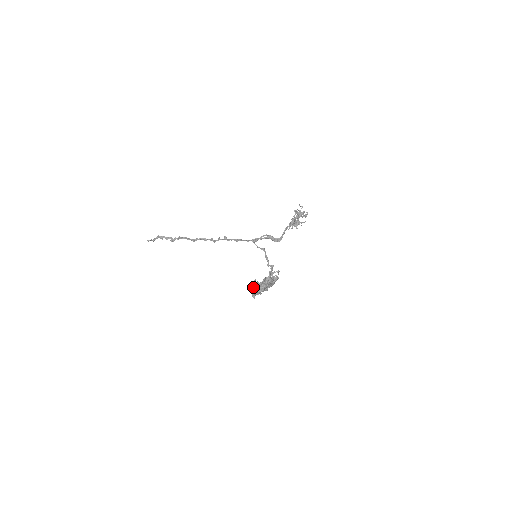
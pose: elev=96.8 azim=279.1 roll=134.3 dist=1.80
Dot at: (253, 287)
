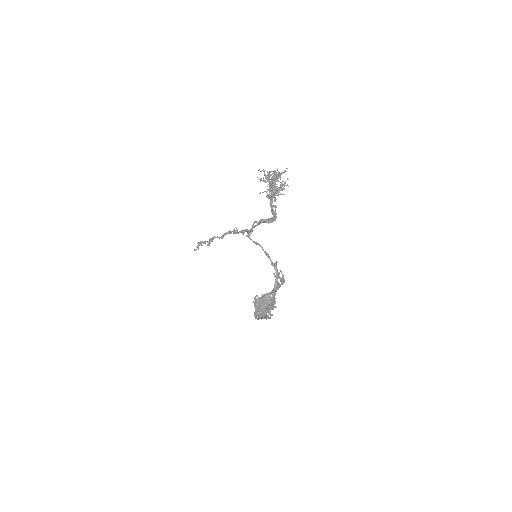
Dot at: occluded
